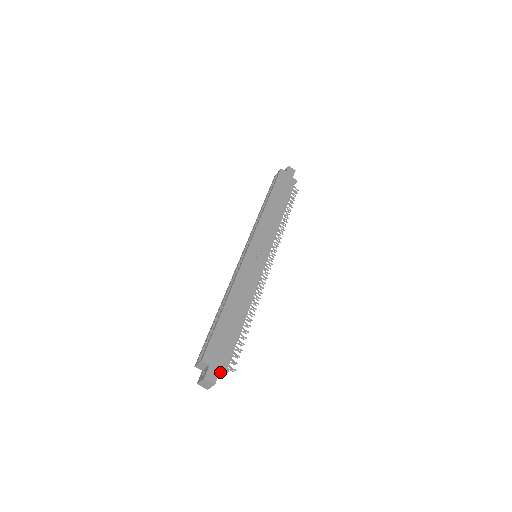
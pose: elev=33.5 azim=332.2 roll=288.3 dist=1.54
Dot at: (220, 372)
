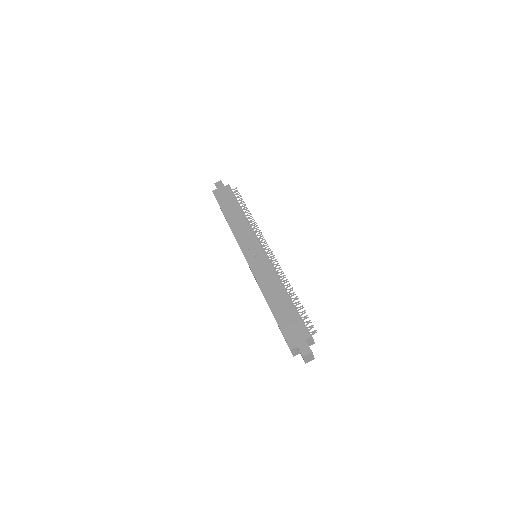
Dot at: (309, 342)
